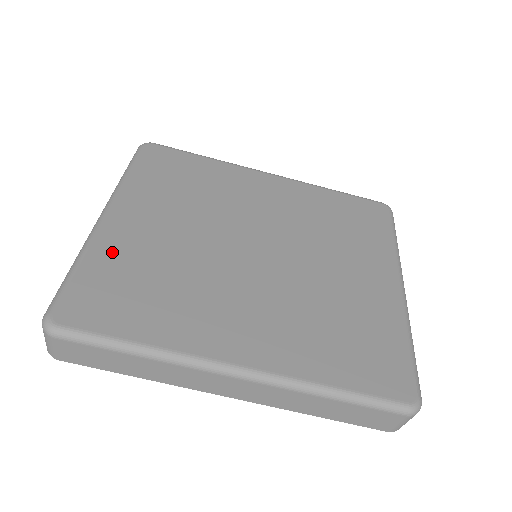
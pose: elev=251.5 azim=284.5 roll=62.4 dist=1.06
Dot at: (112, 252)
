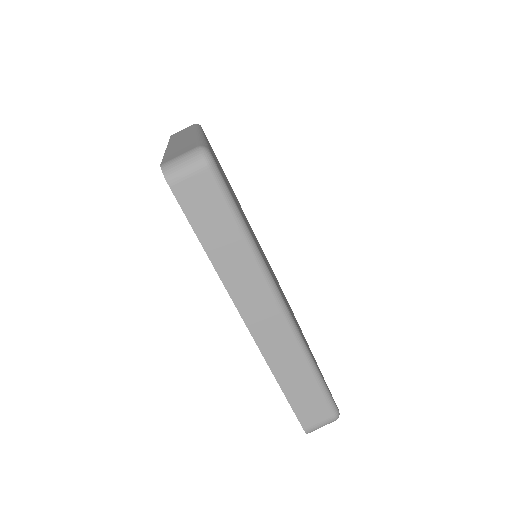
Dot at: occluded
